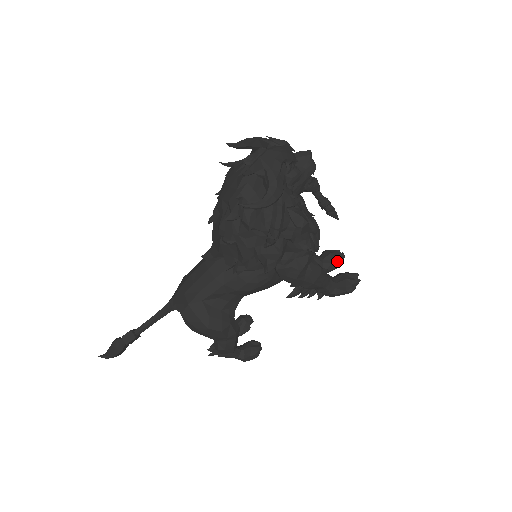
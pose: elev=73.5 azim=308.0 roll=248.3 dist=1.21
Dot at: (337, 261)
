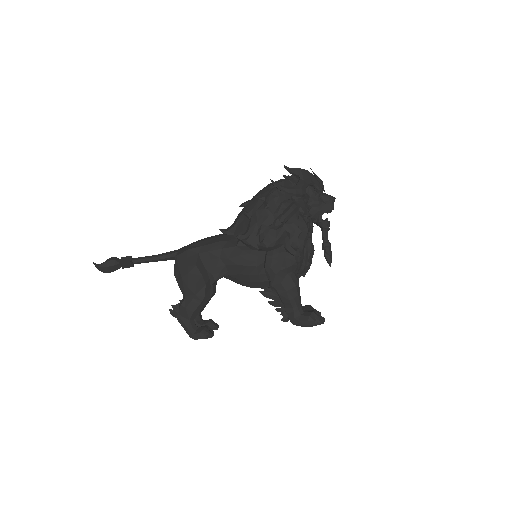
Dot at: occluded
